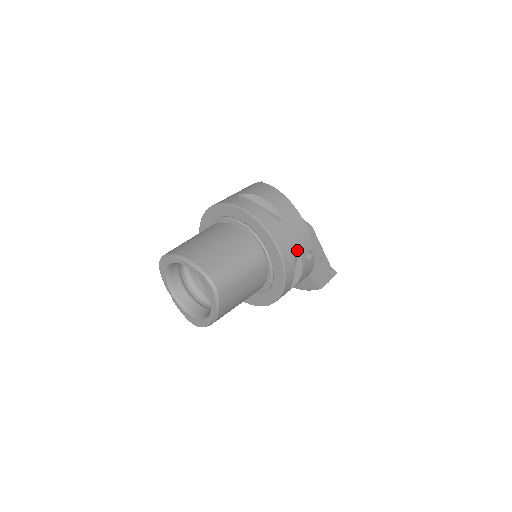
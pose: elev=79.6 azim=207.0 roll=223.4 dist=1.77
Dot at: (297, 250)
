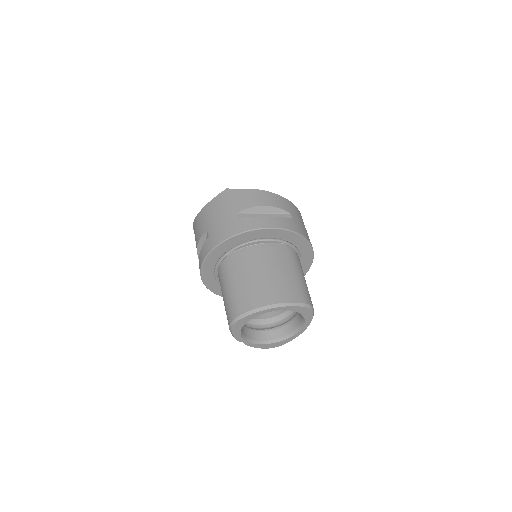
Dot at: occluded
